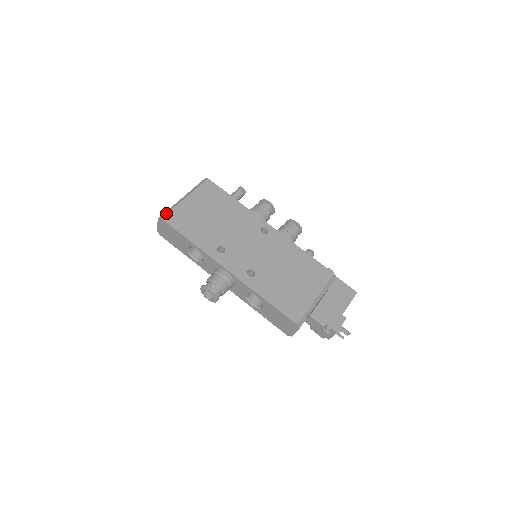
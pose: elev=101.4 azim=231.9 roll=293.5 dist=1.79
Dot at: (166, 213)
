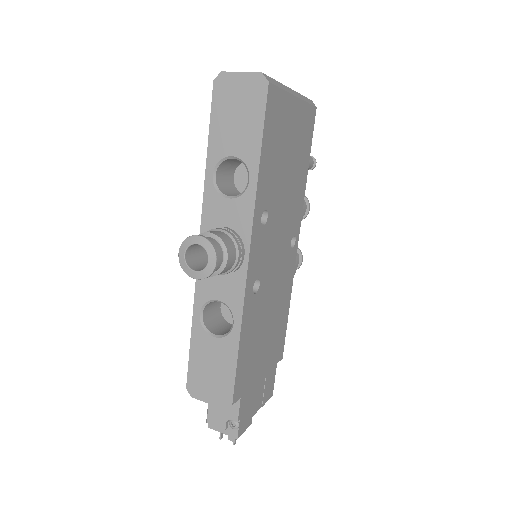
Dot at: (275, 82)
